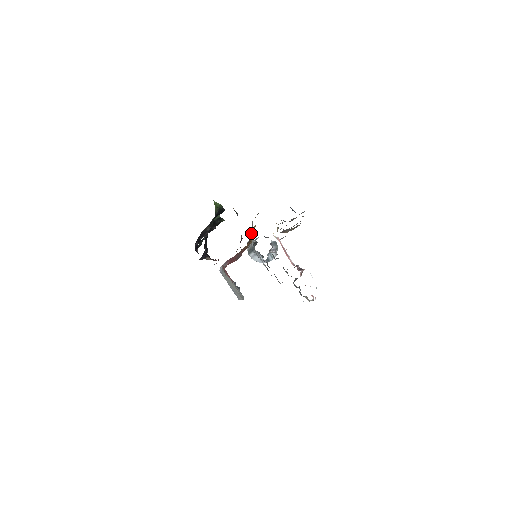
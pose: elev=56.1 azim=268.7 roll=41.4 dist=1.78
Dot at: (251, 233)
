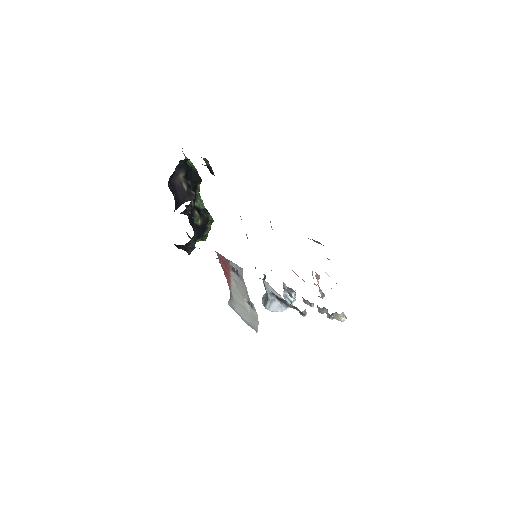
Dot at: occluded
